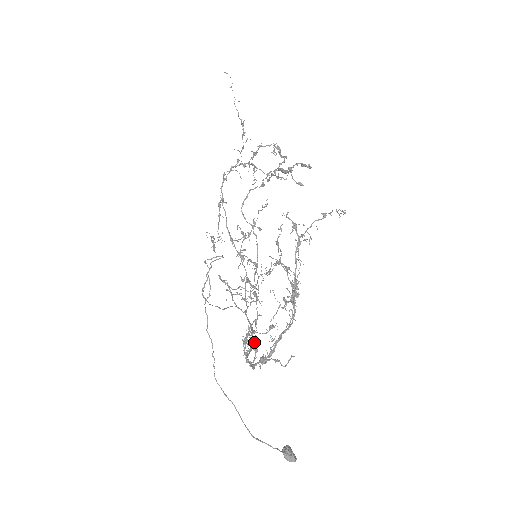
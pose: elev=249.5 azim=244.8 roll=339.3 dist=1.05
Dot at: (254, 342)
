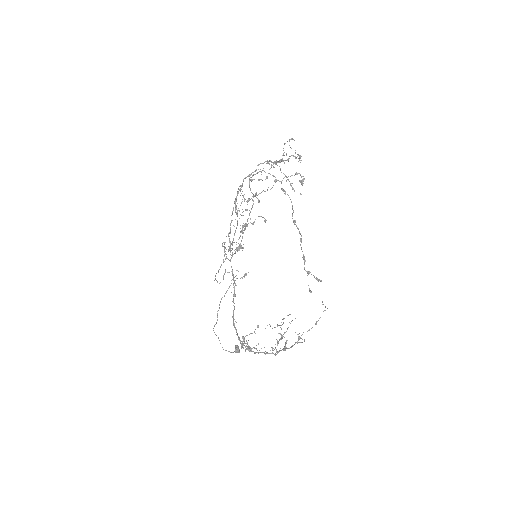
Dot at: (235, 296)
